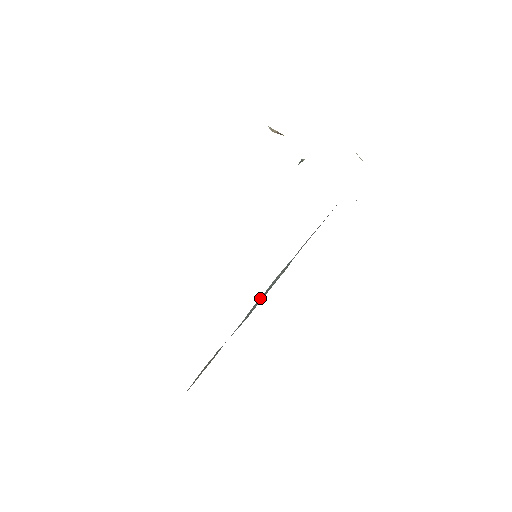
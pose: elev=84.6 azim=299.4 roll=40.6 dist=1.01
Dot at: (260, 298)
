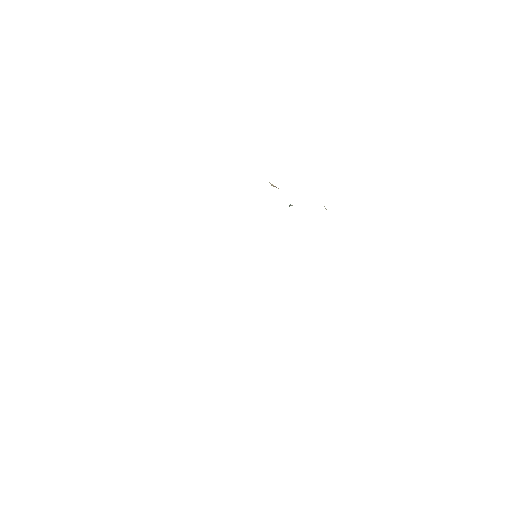
Dot at: occluded
